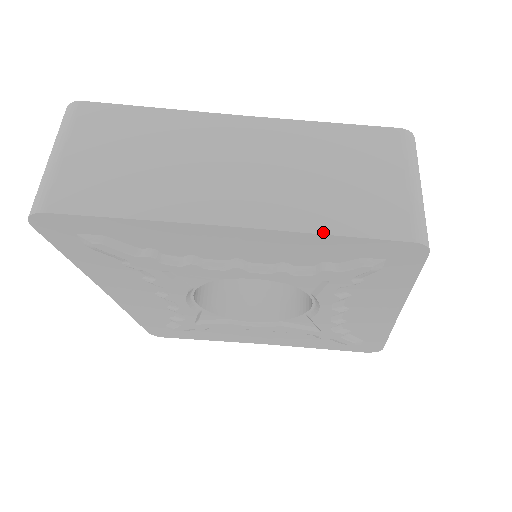
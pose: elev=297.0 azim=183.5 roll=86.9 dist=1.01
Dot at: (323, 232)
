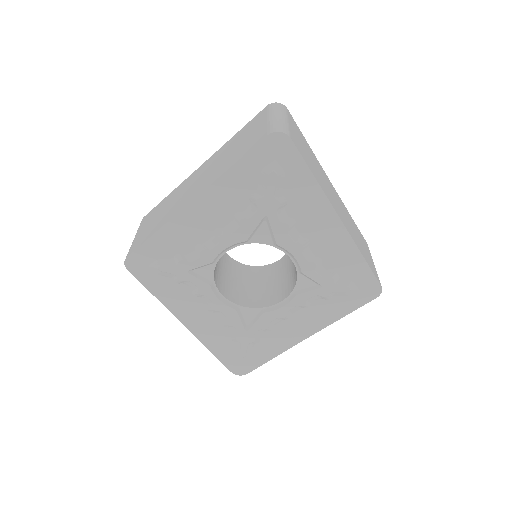
Dot at: (362, 254)
